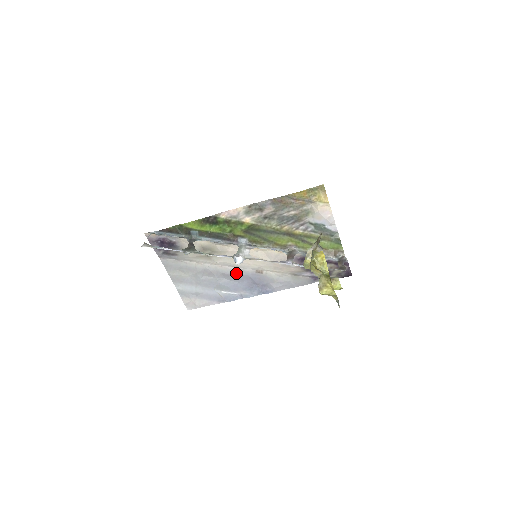
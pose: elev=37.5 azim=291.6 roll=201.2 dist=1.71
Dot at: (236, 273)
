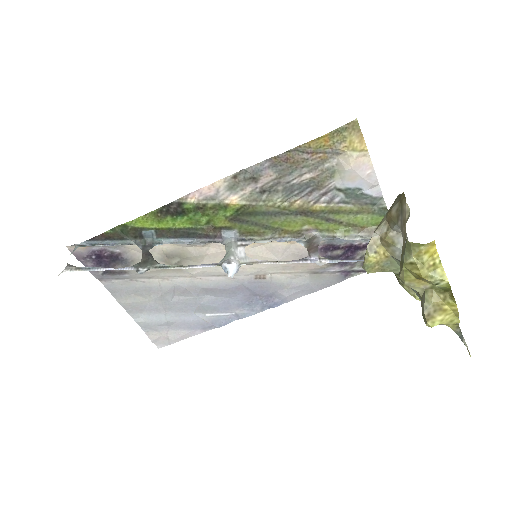
Dot at: (224, 285)
